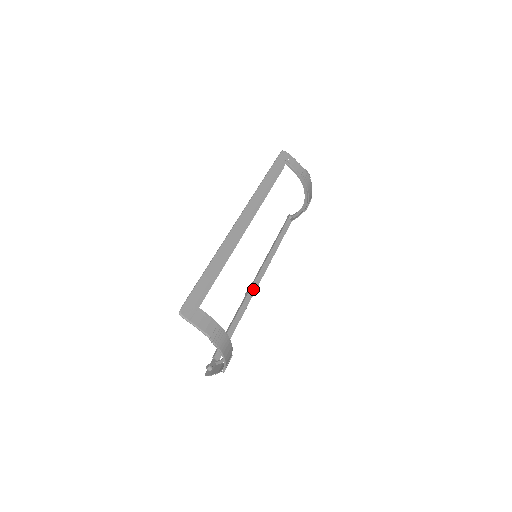
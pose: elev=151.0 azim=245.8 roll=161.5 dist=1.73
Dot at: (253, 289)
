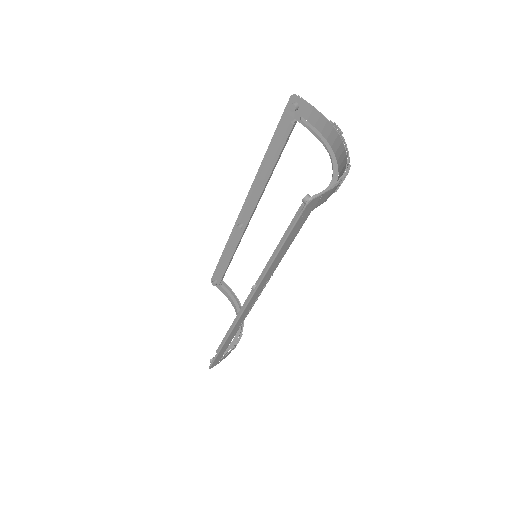
Dot at: occluded
